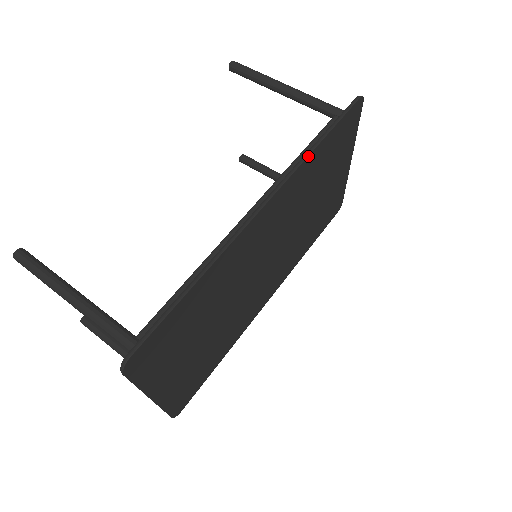
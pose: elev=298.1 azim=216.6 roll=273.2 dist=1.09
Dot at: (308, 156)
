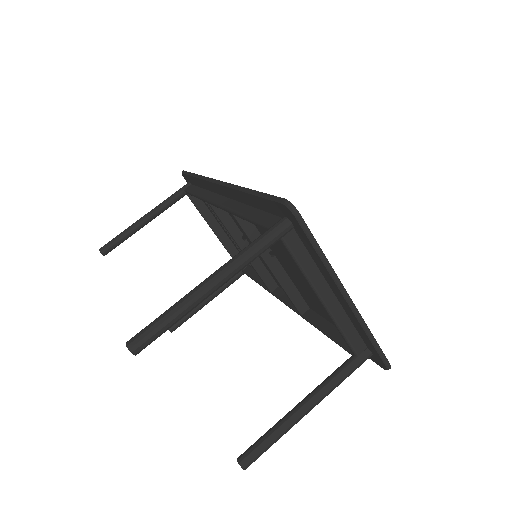
Dot at: (201, 176)
